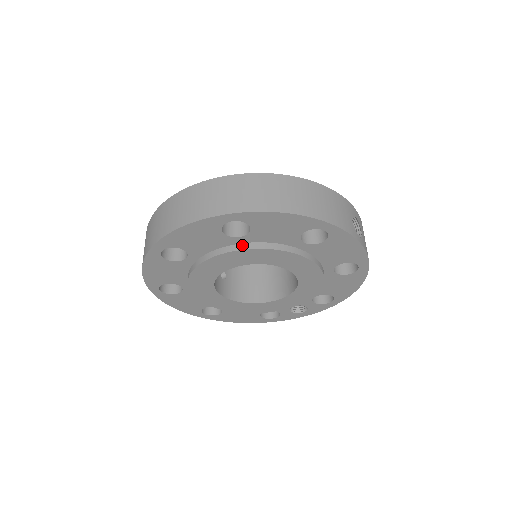
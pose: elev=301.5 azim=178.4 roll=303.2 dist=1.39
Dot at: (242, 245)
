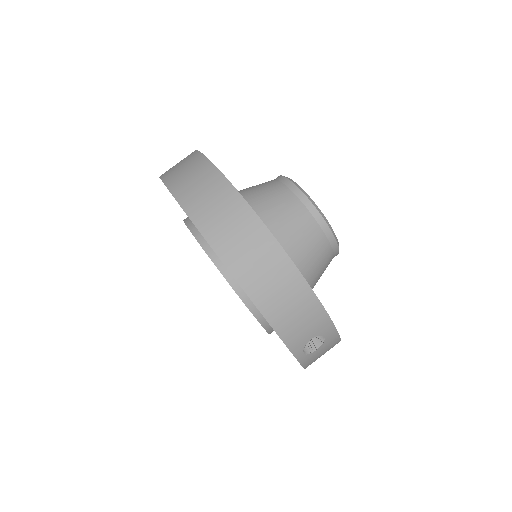
Dot at: (215, 256)
